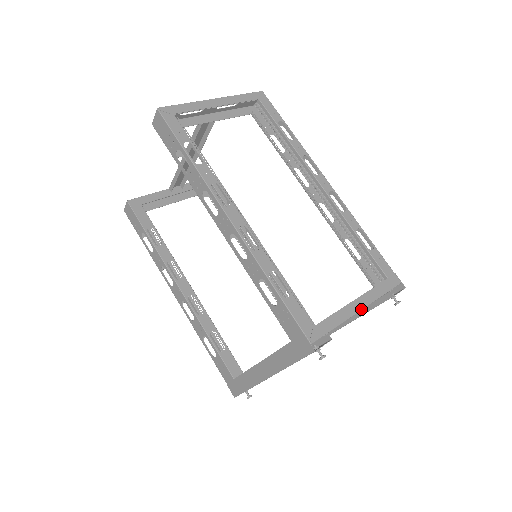
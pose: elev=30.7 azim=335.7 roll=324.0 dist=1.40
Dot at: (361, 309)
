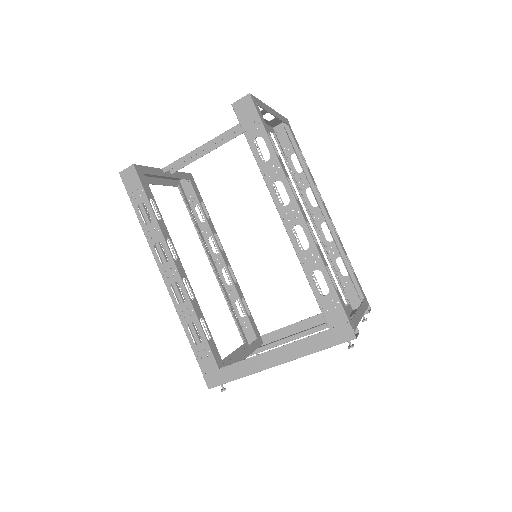
Dot at: occluded
